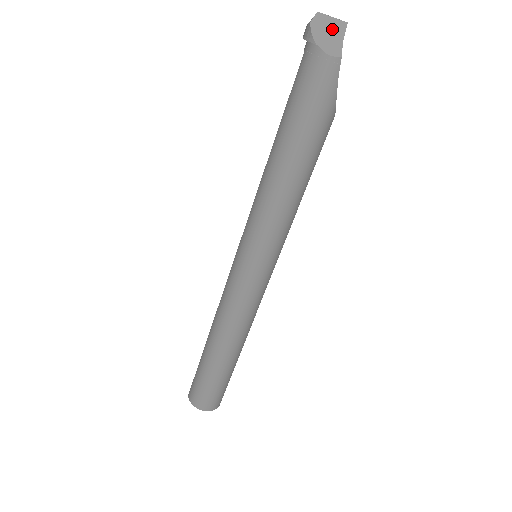
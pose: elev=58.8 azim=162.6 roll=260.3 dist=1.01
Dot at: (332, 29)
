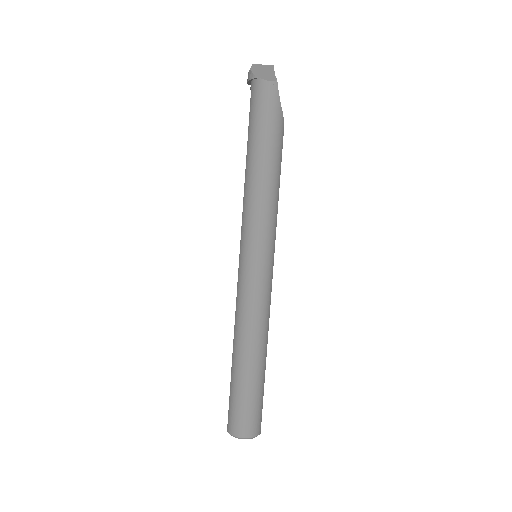
Dot at: (265, 70)
